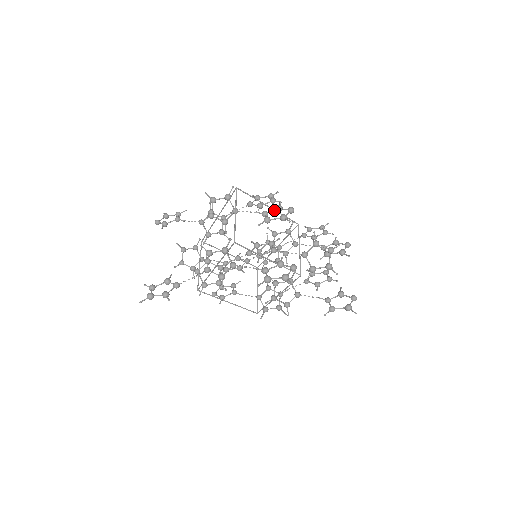
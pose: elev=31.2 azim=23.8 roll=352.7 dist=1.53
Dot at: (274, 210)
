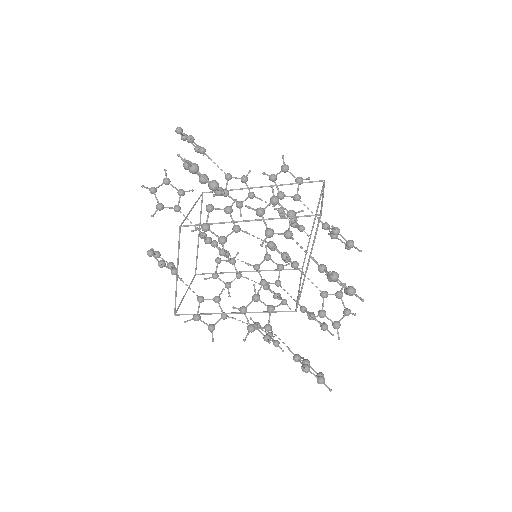
Dot at: occluded
